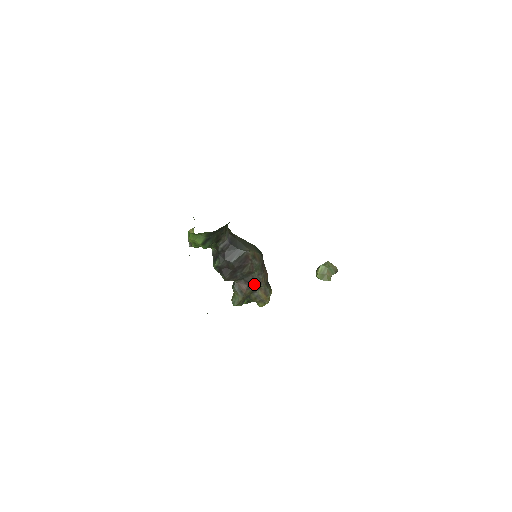
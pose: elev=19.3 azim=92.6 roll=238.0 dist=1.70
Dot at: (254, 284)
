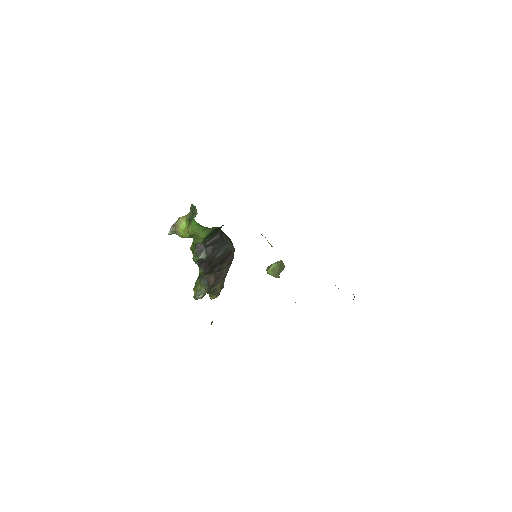
Dot at: (220, 278)
